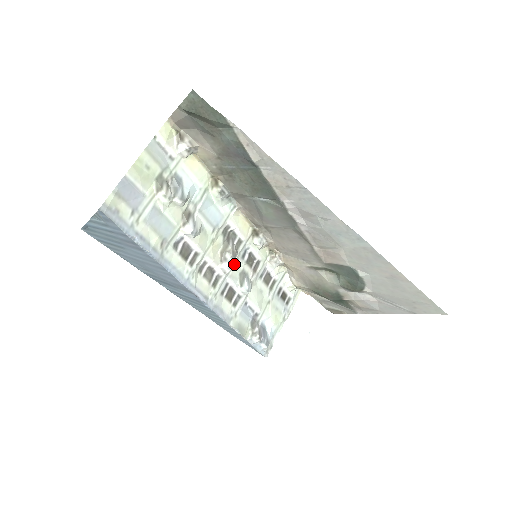
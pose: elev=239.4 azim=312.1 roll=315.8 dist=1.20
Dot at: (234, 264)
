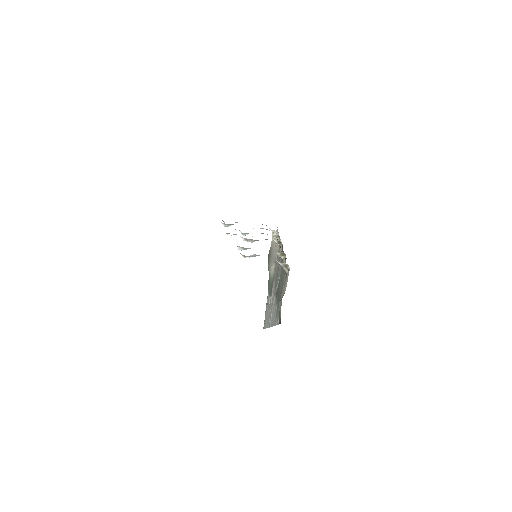
Dot at: occluded
